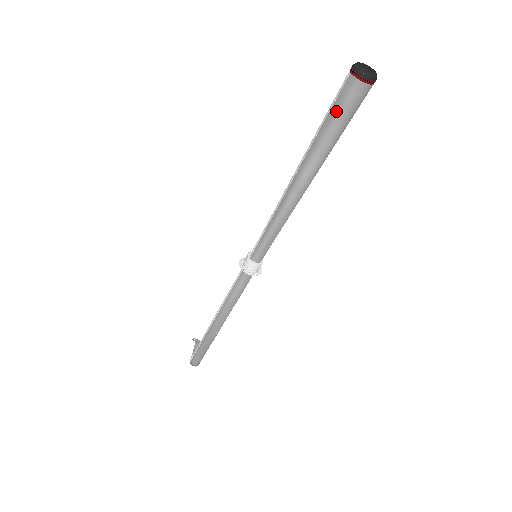
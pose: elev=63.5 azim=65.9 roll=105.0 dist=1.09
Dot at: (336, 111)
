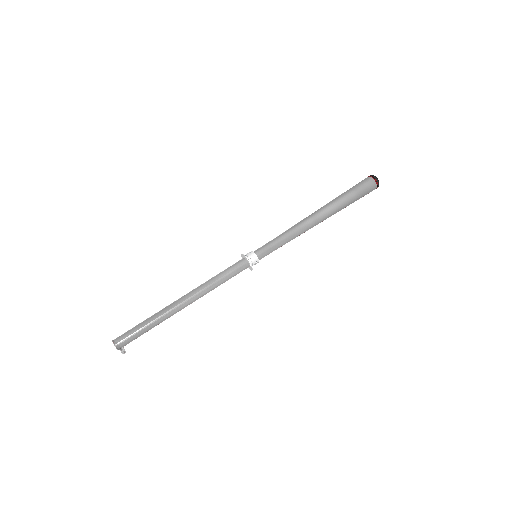
Dot at: (356, 187)
